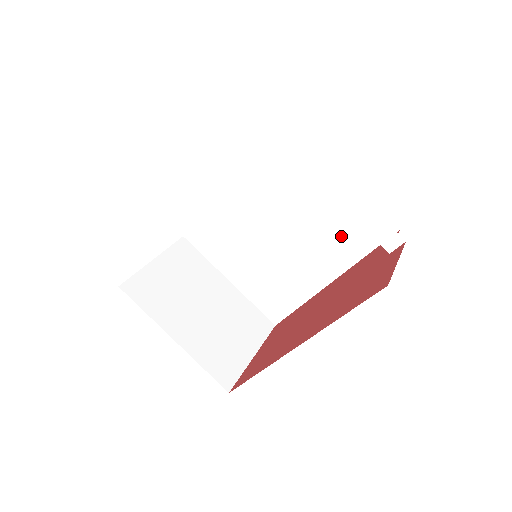
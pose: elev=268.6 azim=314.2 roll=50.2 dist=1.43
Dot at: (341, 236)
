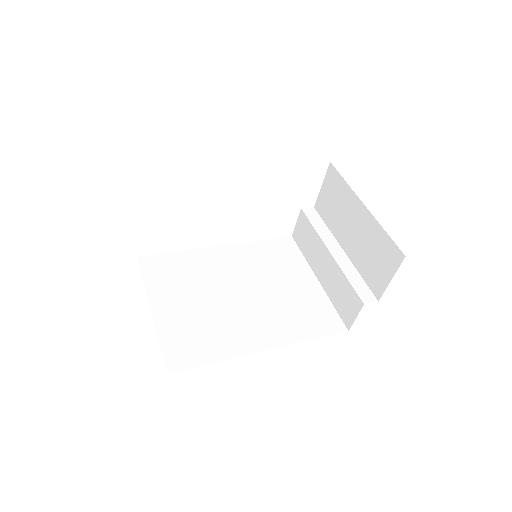
Dot at: (299, 317)
